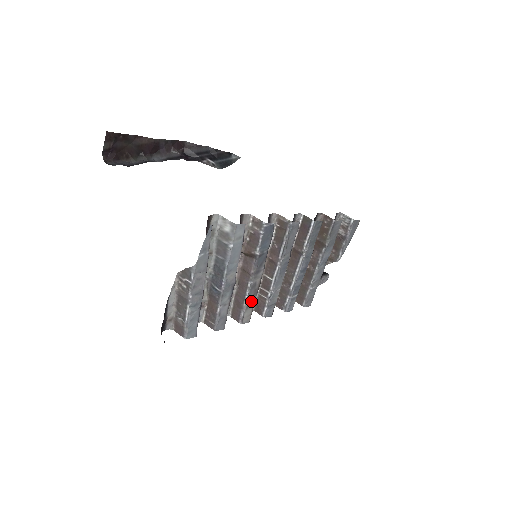
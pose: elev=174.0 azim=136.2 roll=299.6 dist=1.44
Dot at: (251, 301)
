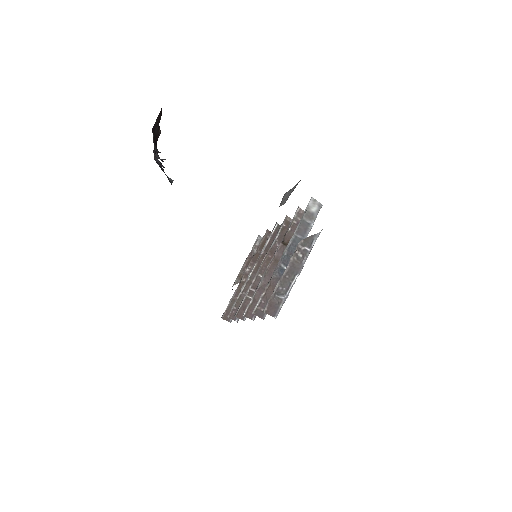
Dot at: occluded
